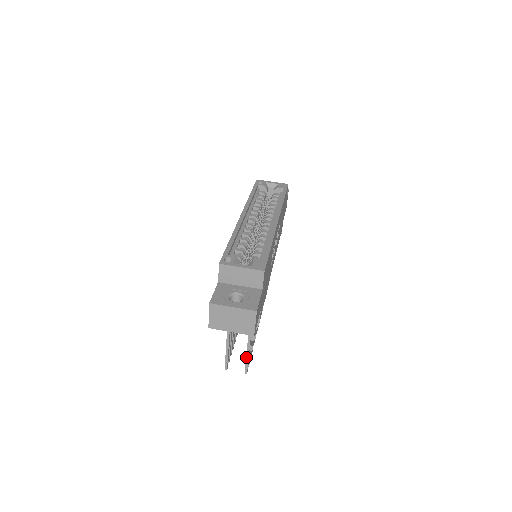
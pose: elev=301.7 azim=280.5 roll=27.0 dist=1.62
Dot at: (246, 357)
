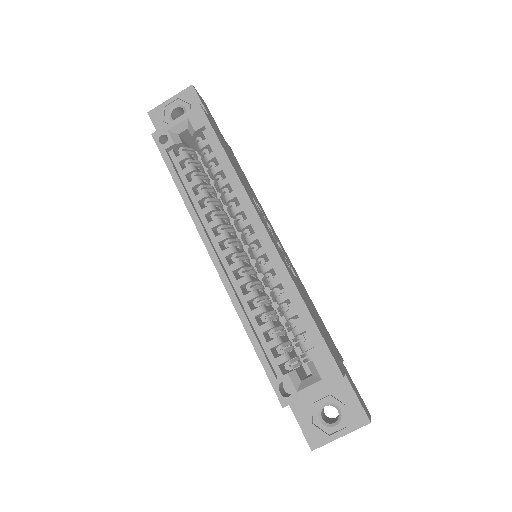
Dot at: occluded
